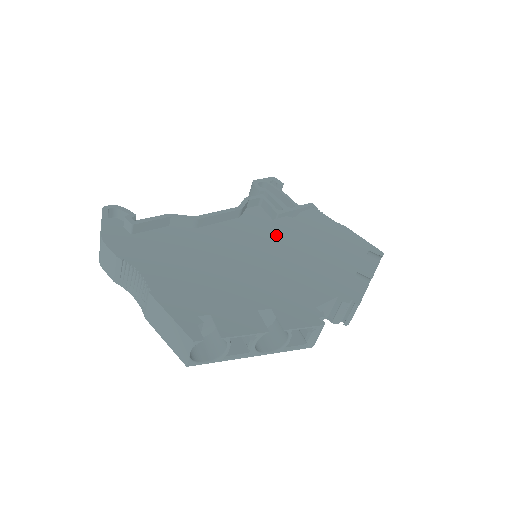
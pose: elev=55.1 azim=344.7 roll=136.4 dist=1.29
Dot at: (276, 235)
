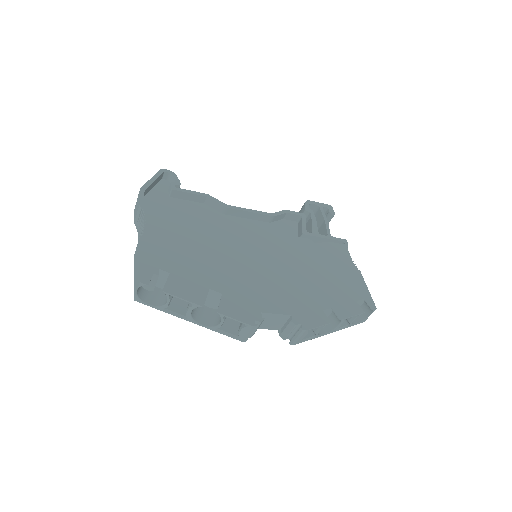
Dot at: (283, 248)
